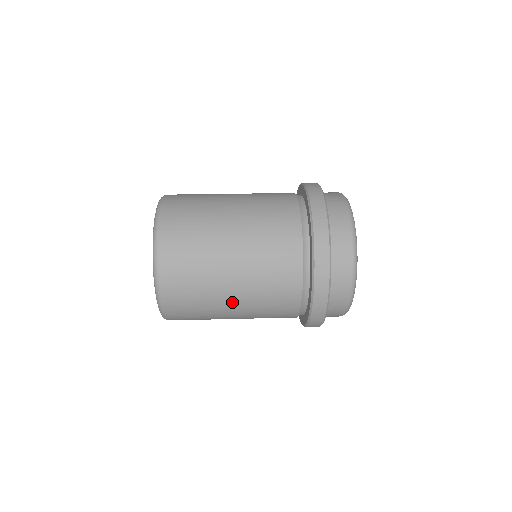
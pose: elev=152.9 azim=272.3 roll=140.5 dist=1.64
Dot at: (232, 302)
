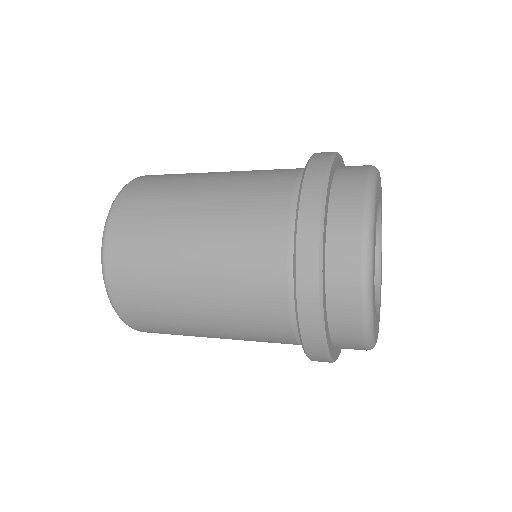
Dot at: (189, 242)
